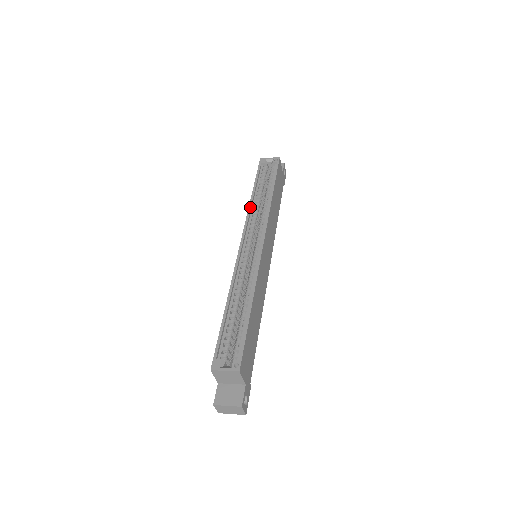
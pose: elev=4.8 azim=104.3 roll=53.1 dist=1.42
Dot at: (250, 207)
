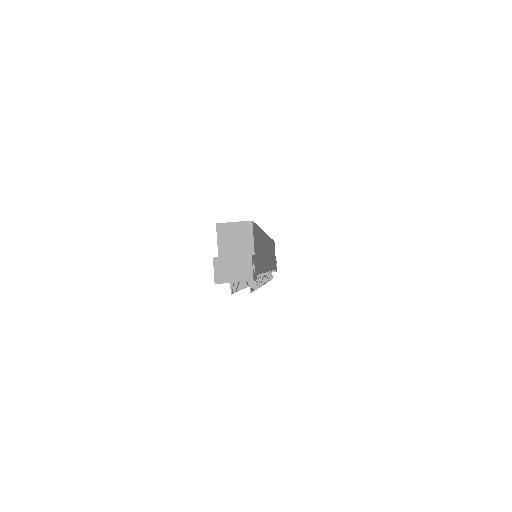
Dot at: occluded
